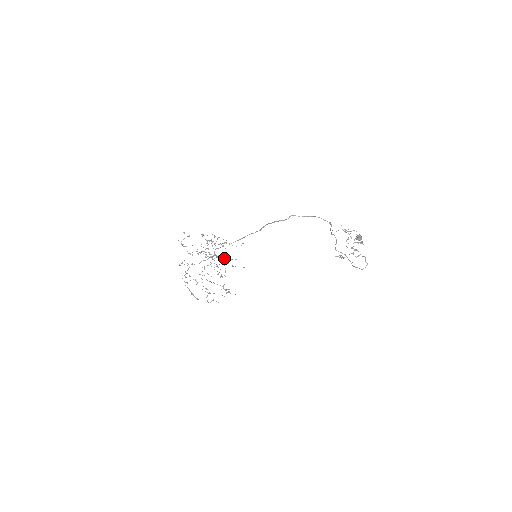
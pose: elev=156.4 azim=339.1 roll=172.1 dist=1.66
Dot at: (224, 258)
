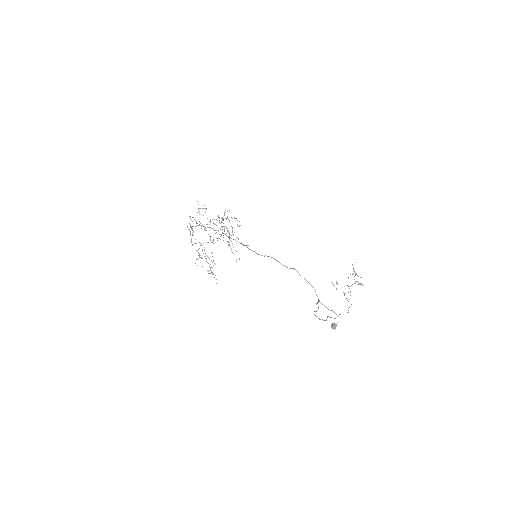
Dot at: (232, 234)
